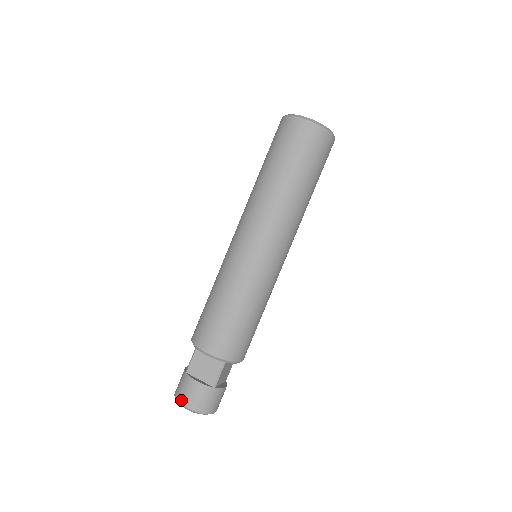
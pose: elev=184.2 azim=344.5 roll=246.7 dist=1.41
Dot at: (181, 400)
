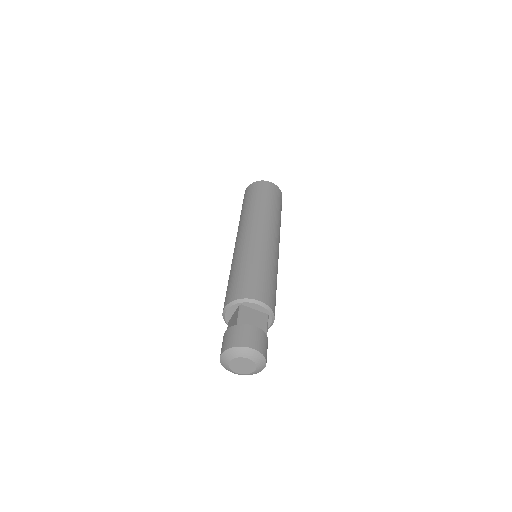
Dot at: (220, 356)
